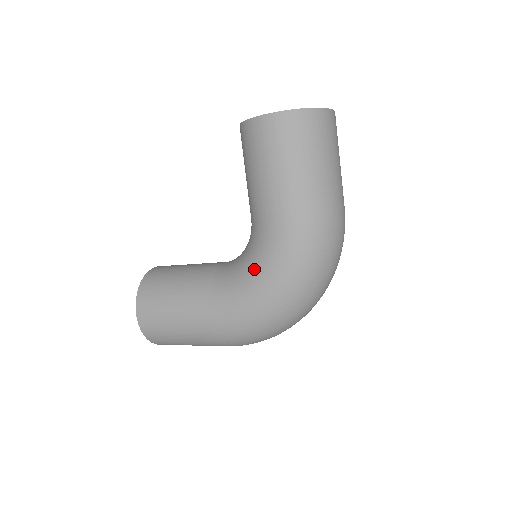
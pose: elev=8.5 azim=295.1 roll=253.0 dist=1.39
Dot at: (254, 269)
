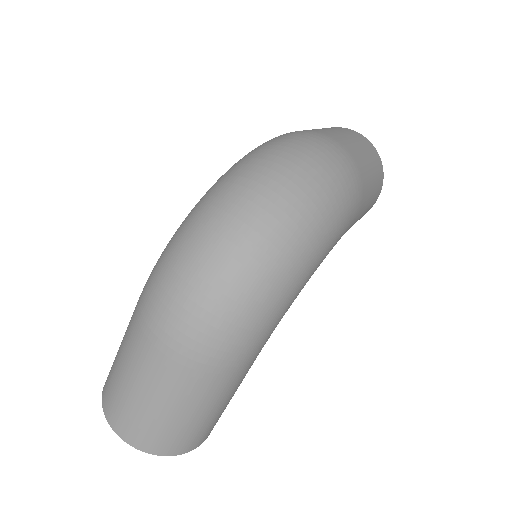
Dot at: occluded
